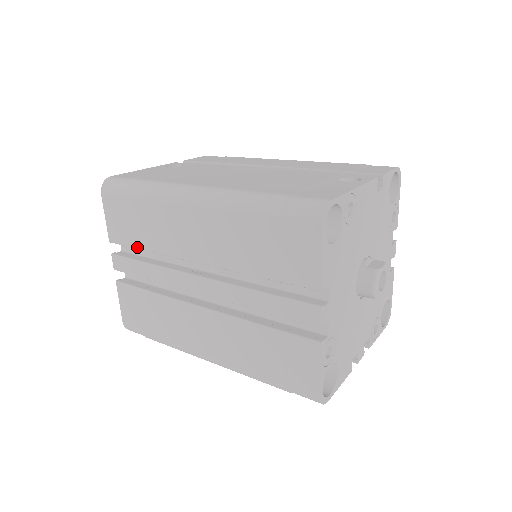
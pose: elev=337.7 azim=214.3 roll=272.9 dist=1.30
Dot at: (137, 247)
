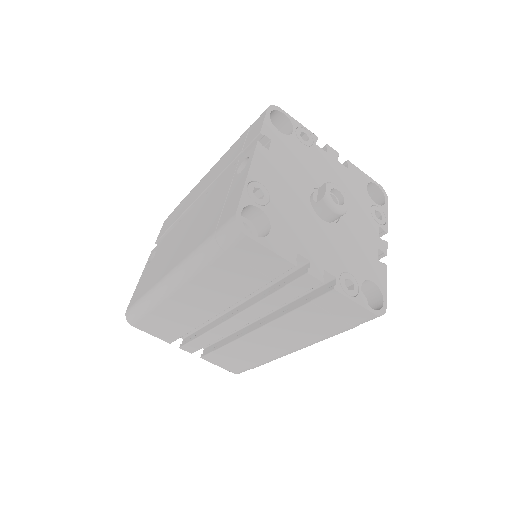
Dot at: (185, 334)
